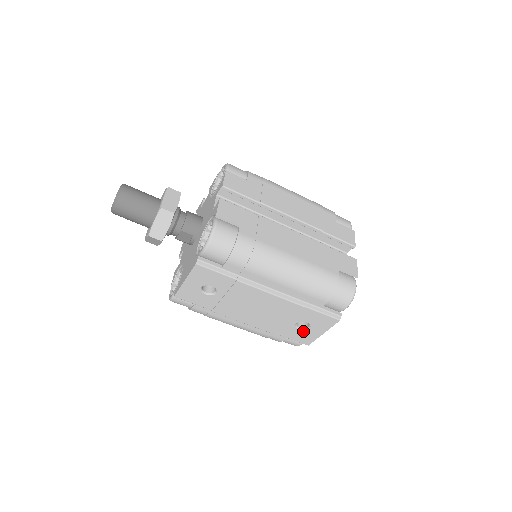
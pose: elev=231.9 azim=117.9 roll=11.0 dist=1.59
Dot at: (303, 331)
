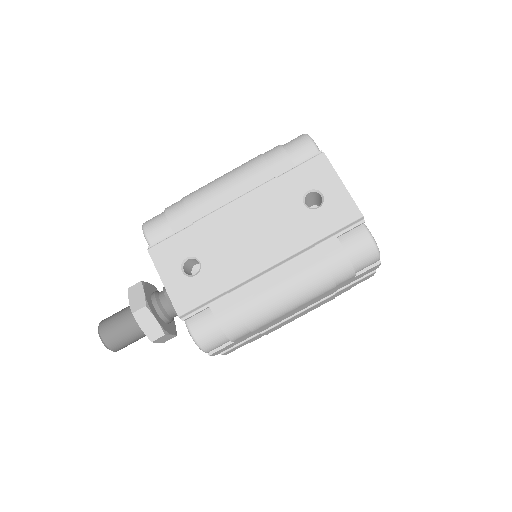
Dot at: (325, 205)
